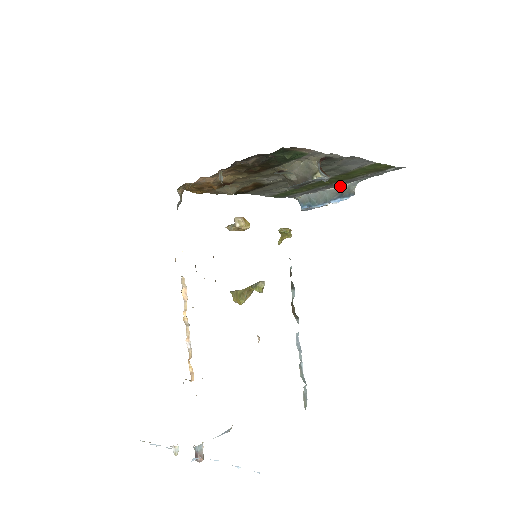
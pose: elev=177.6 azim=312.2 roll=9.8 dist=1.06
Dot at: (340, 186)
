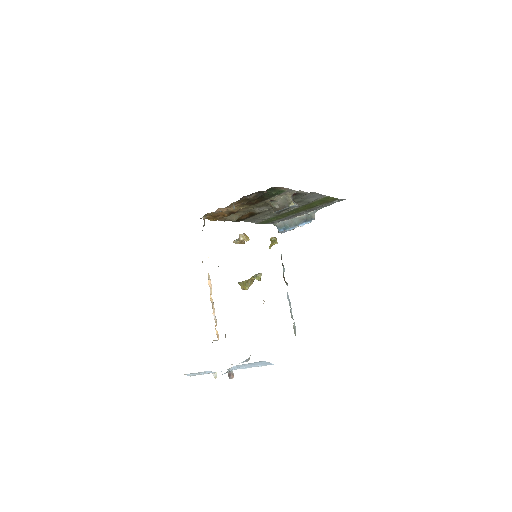
Dot at: (305, 214)
